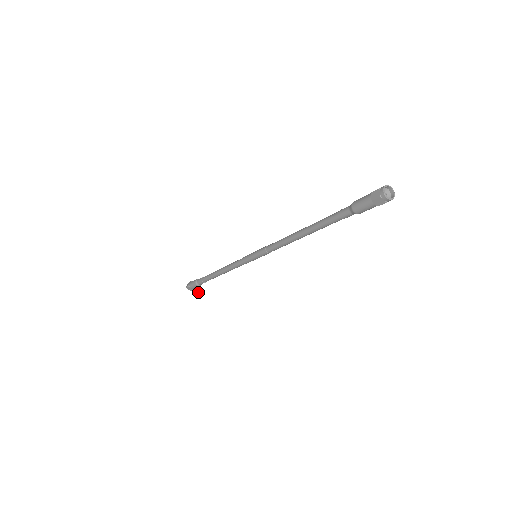
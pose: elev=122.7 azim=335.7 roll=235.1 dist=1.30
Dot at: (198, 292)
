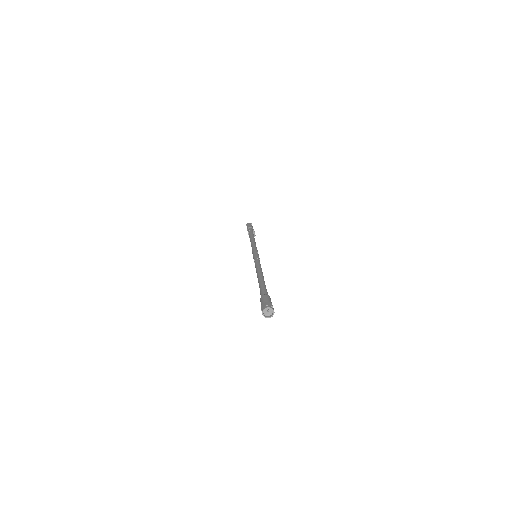
Dot at: occluded
